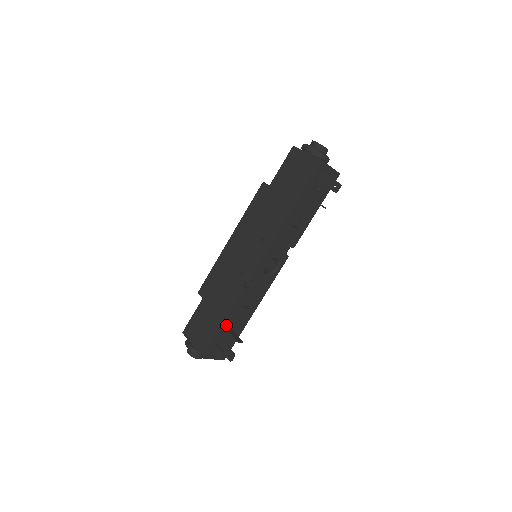
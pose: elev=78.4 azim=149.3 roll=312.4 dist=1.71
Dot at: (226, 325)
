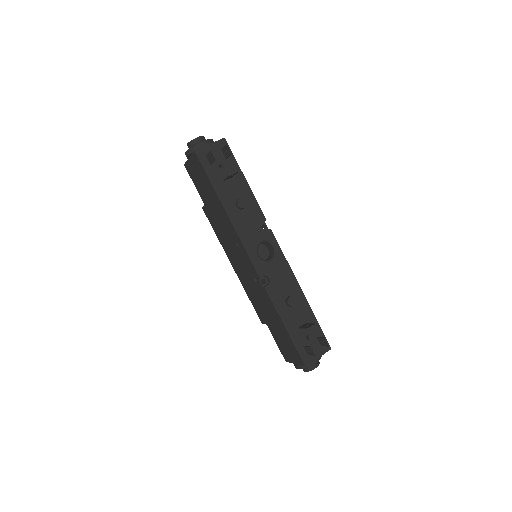
Dot at: (291, 326)
